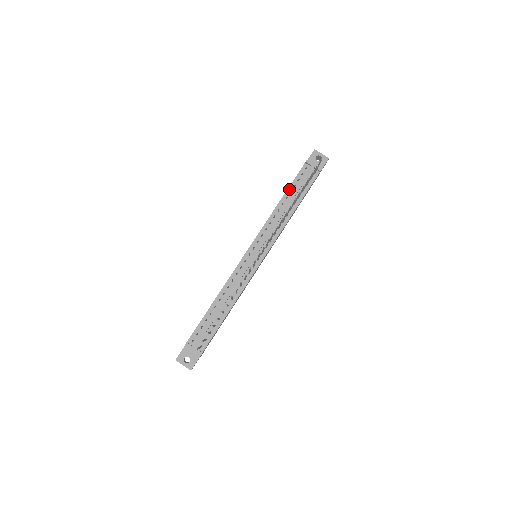
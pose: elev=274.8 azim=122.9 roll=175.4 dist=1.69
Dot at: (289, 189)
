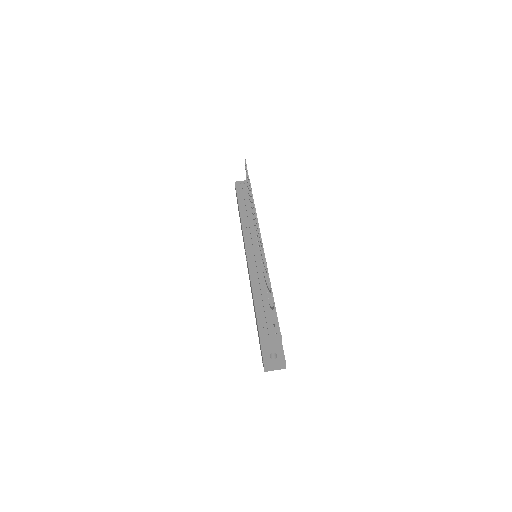
Dot at: (239, 205)
